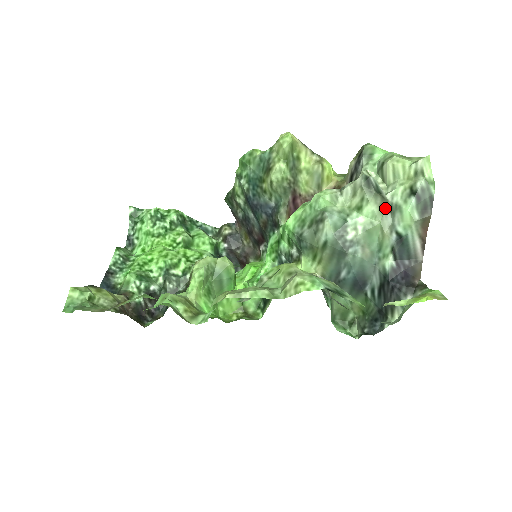
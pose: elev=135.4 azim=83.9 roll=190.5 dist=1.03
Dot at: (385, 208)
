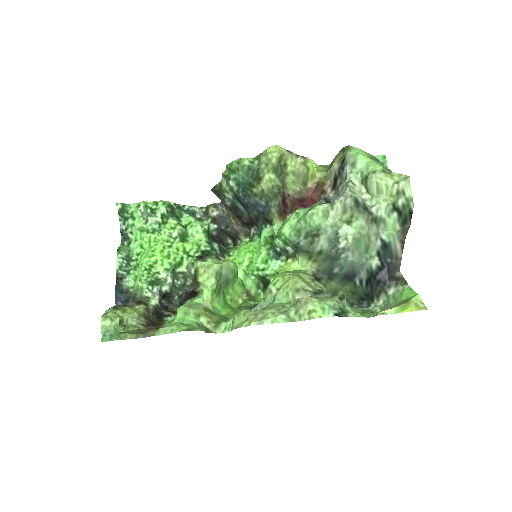
Dot at: (371, 220)
